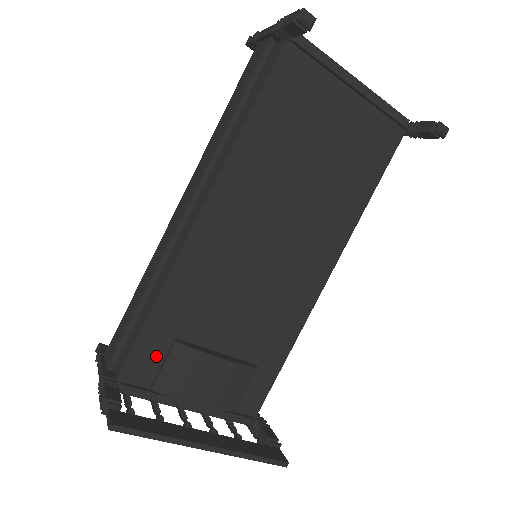
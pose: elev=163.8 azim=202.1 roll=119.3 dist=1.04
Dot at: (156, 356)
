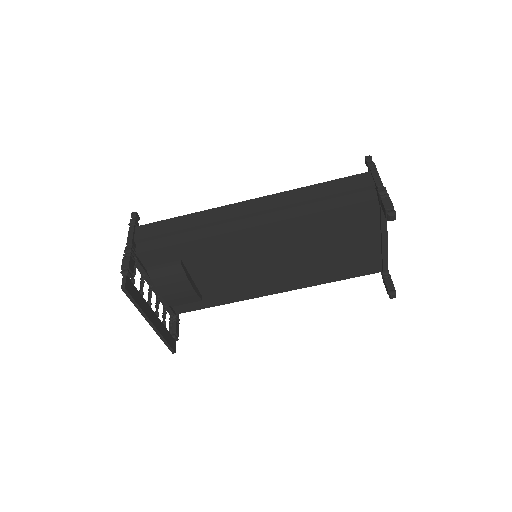
Dot at: (164, 259)
